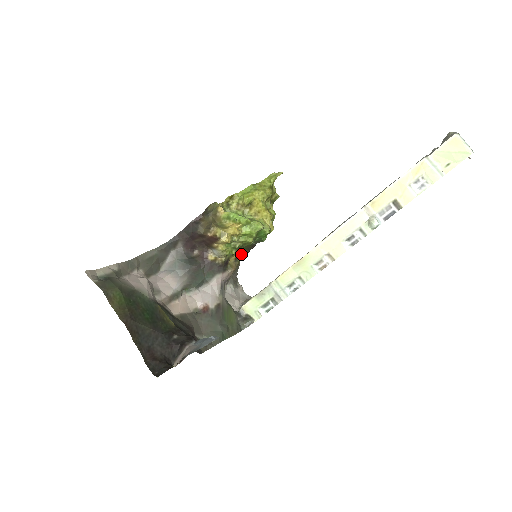
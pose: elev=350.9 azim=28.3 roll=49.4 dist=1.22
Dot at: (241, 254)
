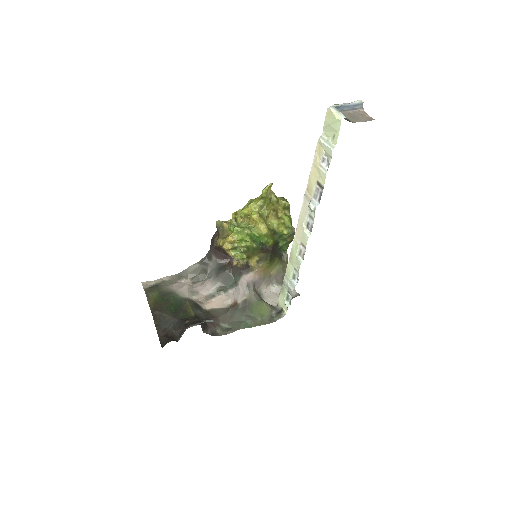
Dot at: (261, 257)
